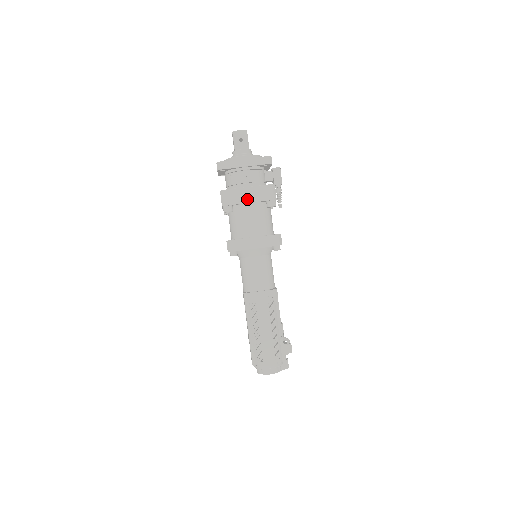
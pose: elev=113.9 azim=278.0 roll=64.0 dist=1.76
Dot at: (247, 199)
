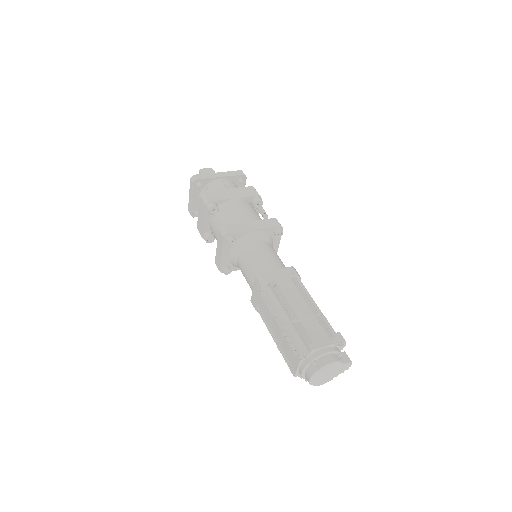
Dot at: (231, 196)
